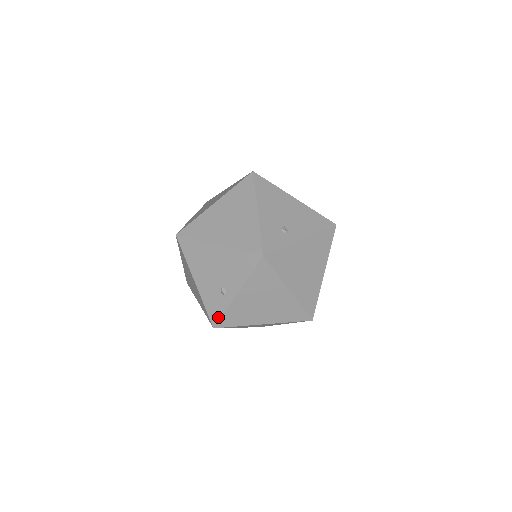
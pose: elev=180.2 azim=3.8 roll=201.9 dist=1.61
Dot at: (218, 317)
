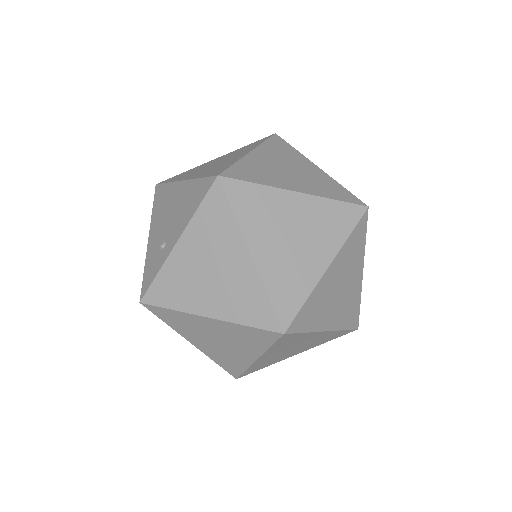
Dot at: (223, 368)
